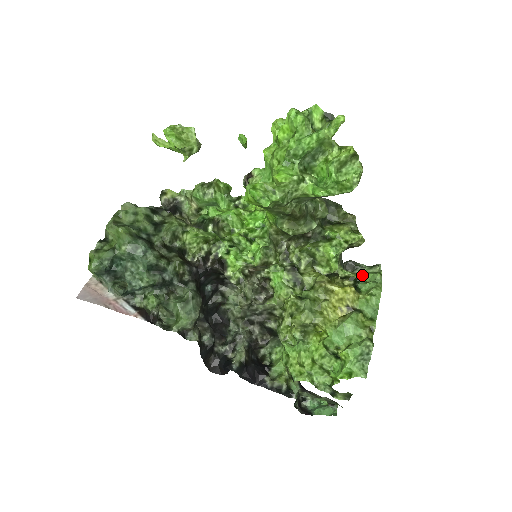
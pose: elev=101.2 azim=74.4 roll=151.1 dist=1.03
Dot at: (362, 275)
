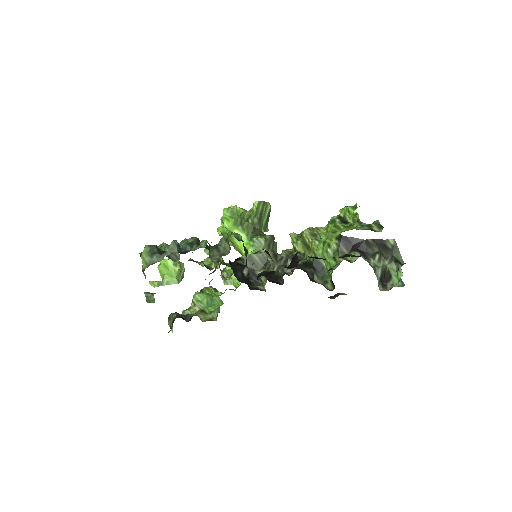
Dot at: occluded
